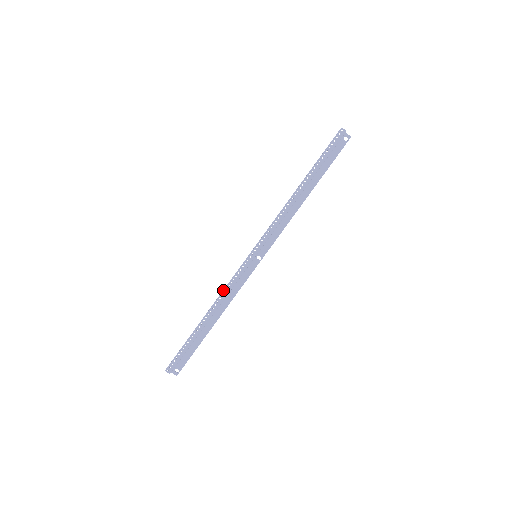
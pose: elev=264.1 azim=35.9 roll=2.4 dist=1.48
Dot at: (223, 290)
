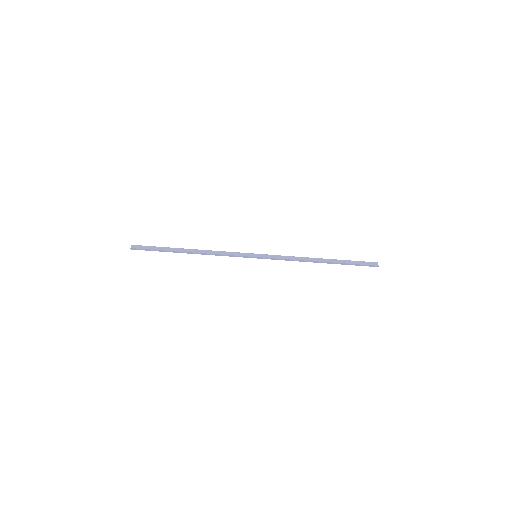
Dot at: (217, 254)
